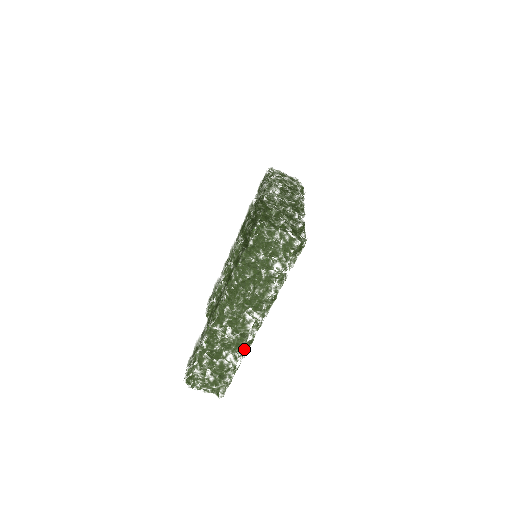
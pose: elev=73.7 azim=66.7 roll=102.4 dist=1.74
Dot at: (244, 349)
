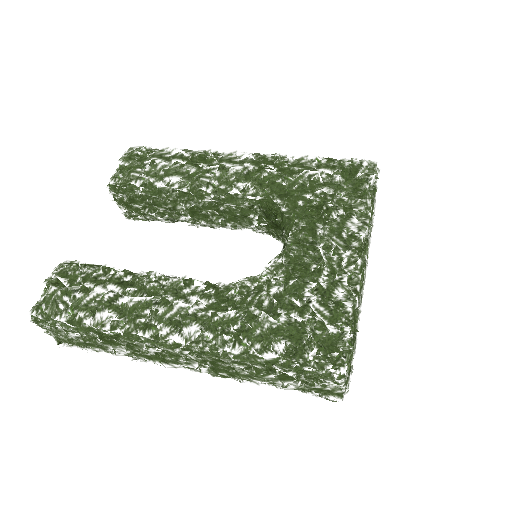
Dot at: (148, 361)
